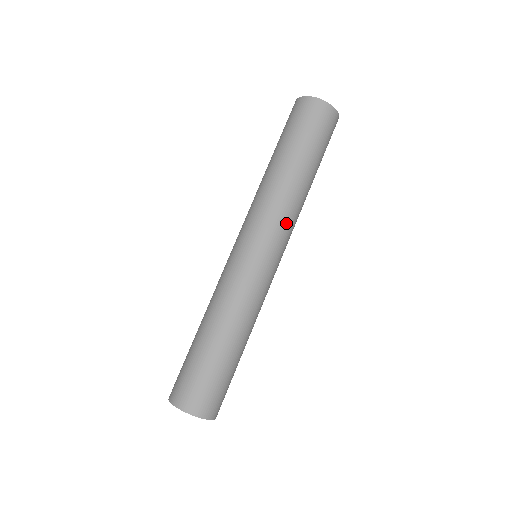
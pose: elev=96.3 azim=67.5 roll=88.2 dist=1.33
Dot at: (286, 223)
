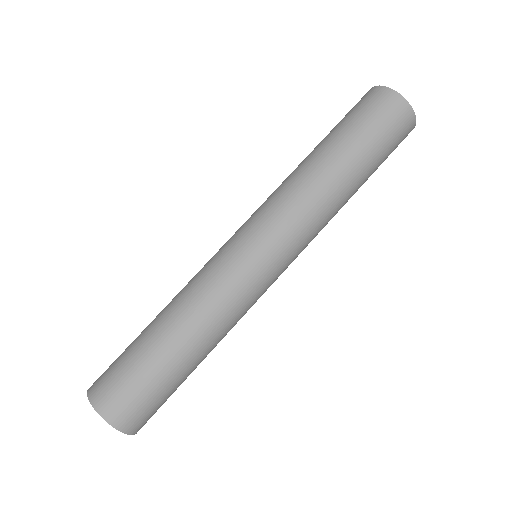
Dot at: (310, 235)
